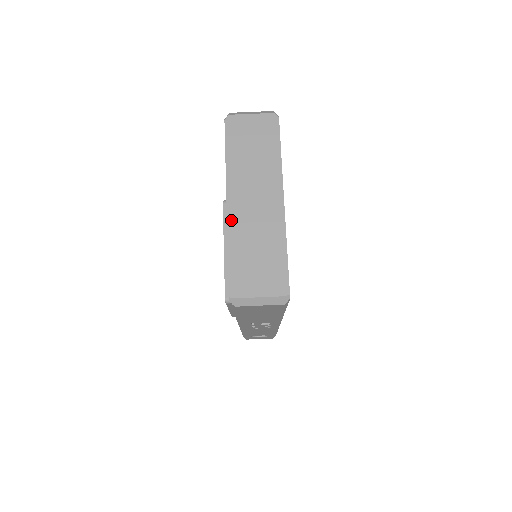
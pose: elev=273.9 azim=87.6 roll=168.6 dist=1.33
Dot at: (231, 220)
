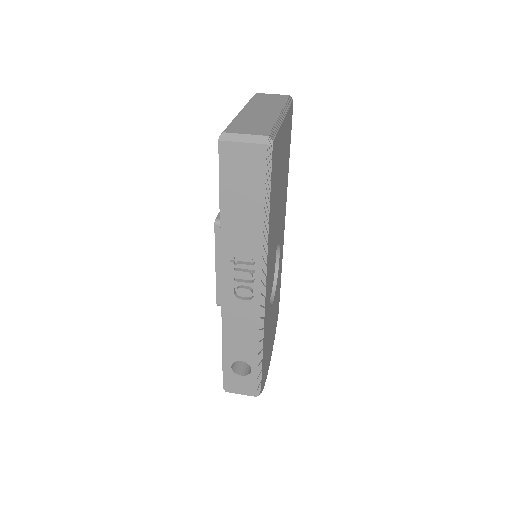
Dot at: (238, 114)
